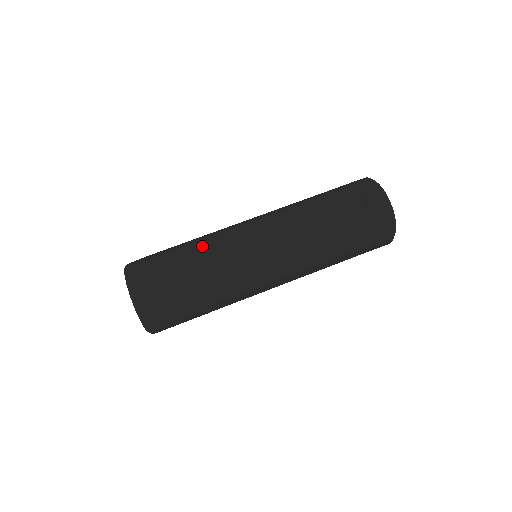
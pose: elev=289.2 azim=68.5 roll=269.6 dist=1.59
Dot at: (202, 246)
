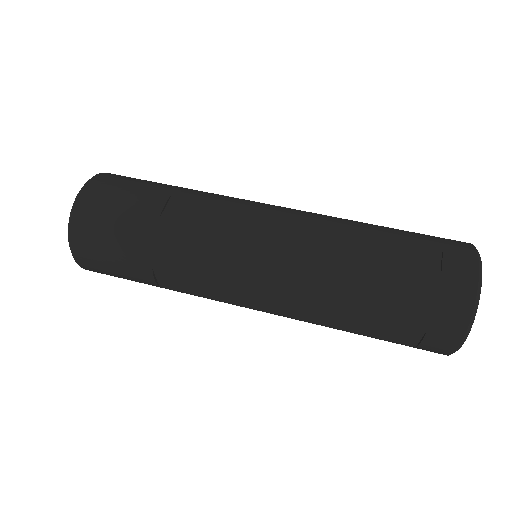
Dot at: (194, 193)
